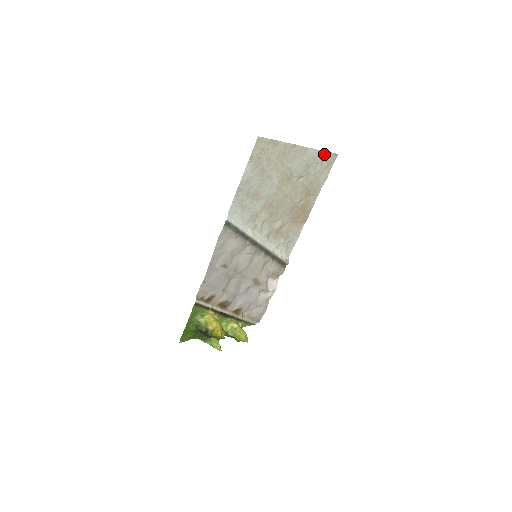
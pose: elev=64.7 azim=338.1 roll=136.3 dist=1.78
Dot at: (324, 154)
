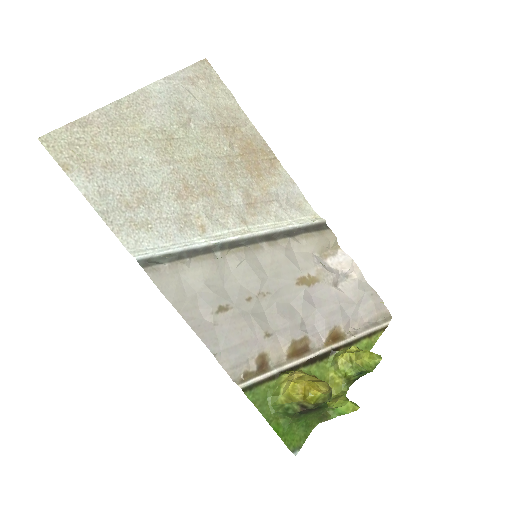
Dot at: (183, 75)
